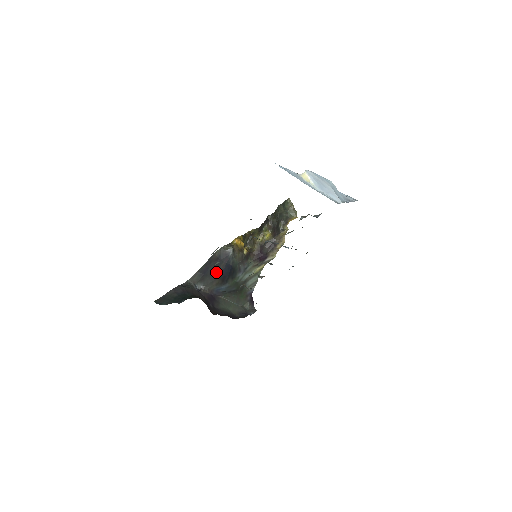
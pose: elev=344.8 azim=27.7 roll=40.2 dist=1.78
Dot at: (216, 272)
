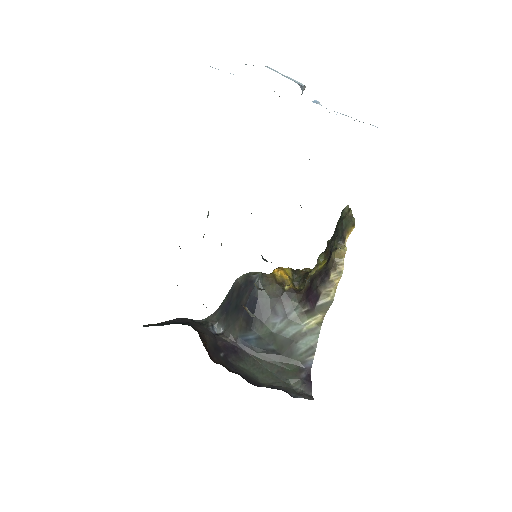
Dot at: (239, 308)
